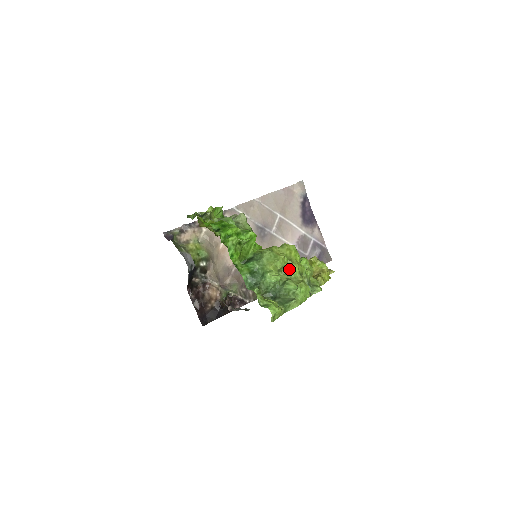
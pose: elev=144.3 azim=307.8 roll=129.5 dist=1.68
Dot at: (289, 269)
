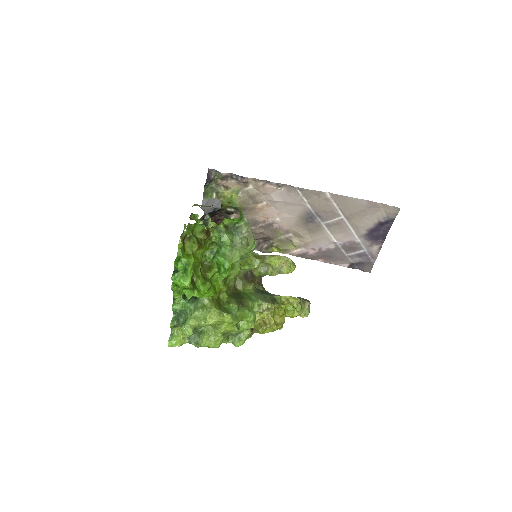
Dot at: (216, 327)
